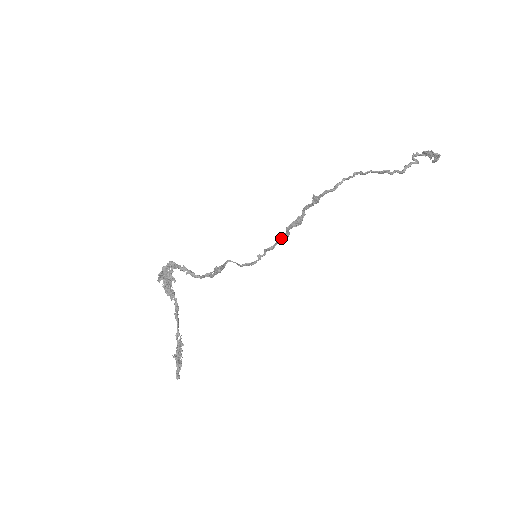
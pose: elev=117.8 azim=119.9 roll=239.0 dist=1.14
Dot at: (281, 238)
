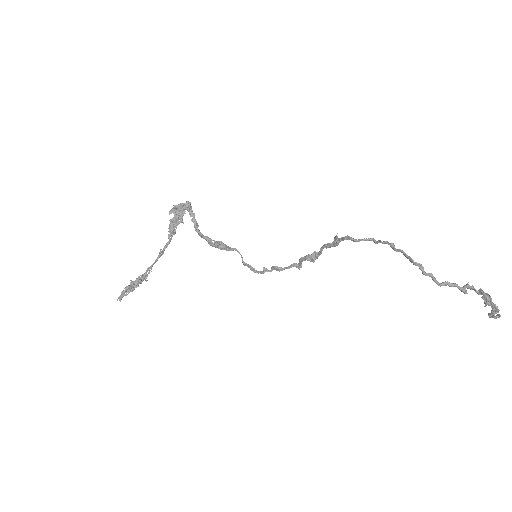
Dot at: (292, 266)
